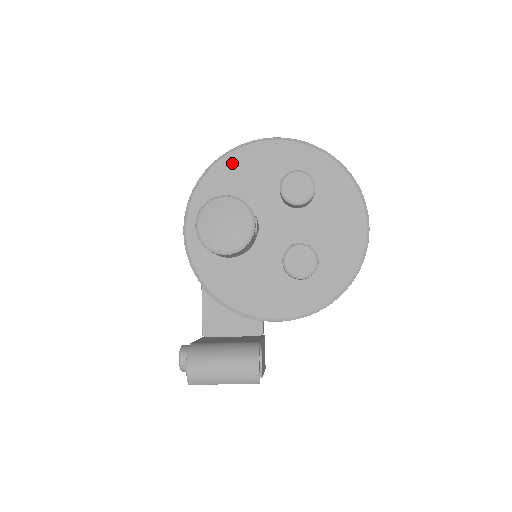
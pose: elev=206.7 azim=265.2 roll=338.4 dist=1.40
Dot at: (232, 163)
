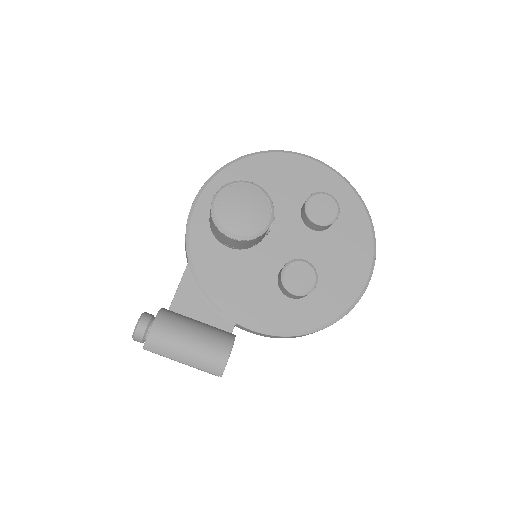
Dot at: (267, 162)
